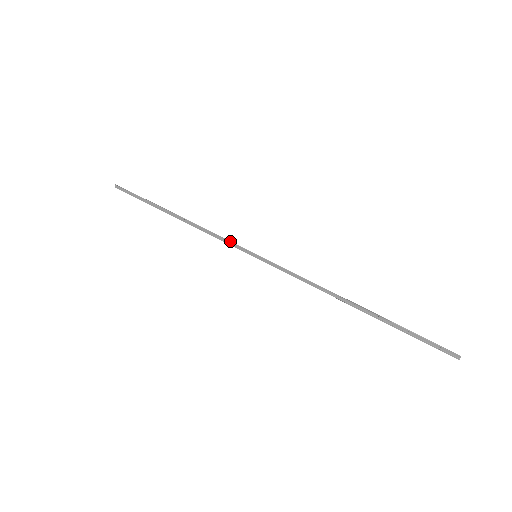
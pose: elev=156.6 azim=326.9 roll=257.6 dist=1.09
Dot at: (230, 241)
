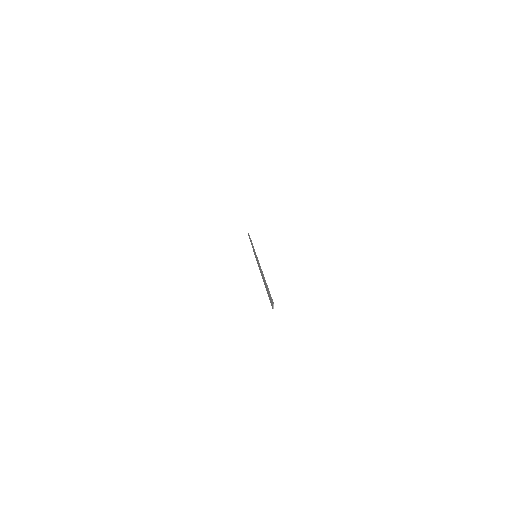
Dot at: (254, 250)
